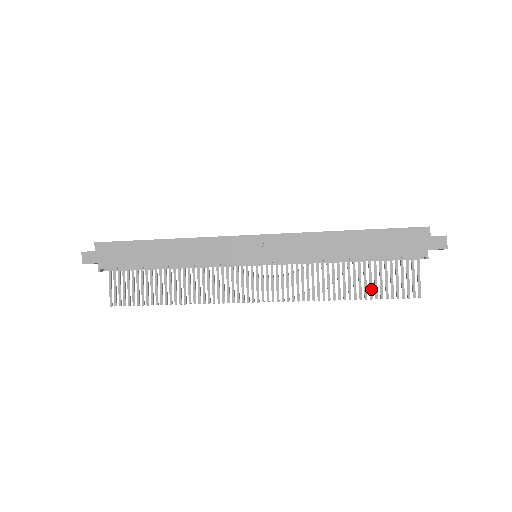
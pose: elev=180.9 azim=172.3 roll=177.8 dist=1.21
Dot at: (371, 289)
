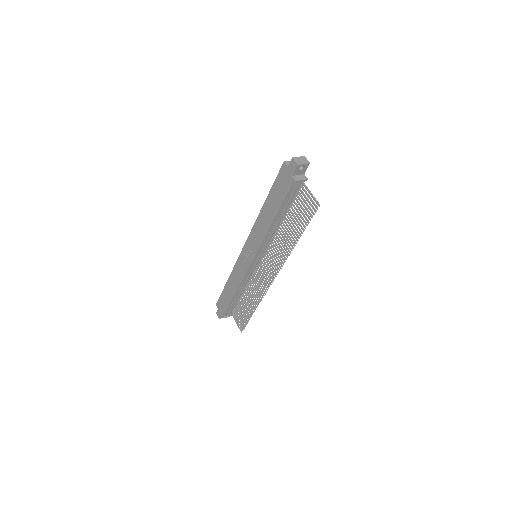
Dot at: (300, 225)
